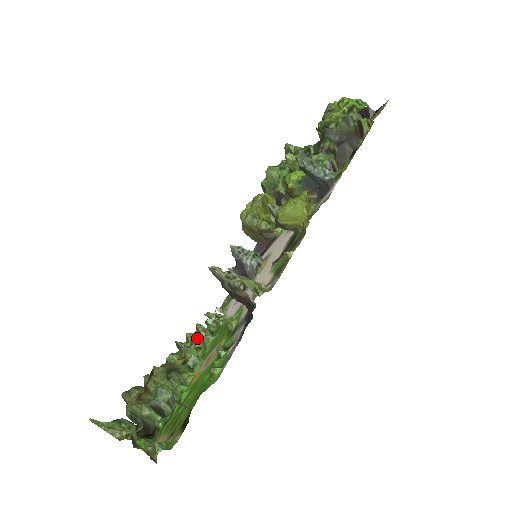
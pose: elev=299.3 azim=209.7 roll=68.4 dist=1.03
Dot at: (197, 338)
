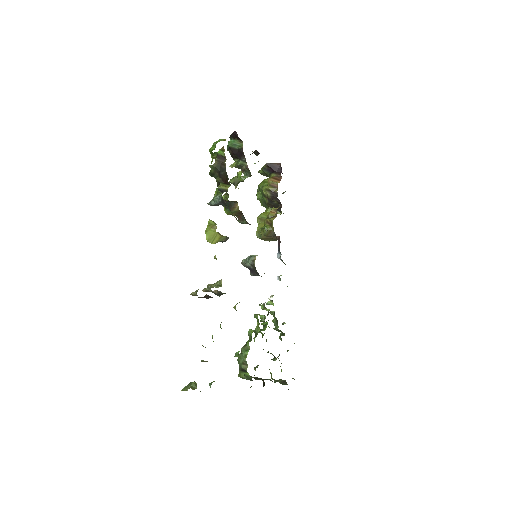
Dot at: (260, 321)
